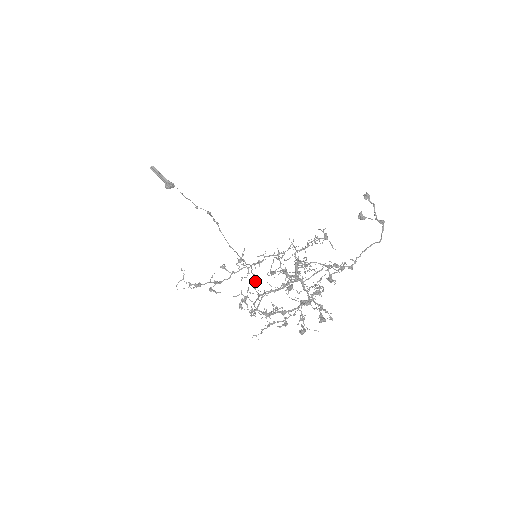
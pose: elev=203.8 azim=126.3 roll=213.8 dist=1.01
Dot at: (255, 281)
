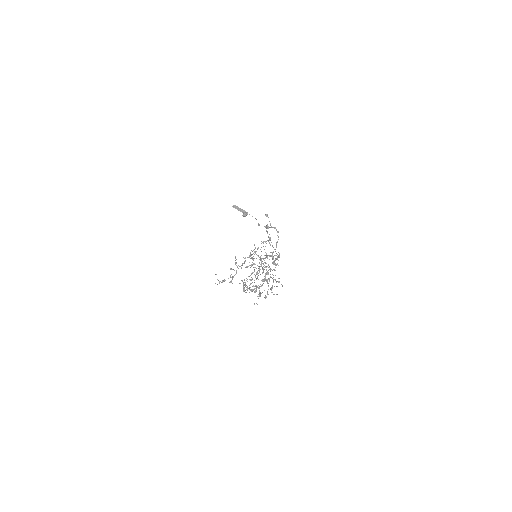
Dot at: occluded
